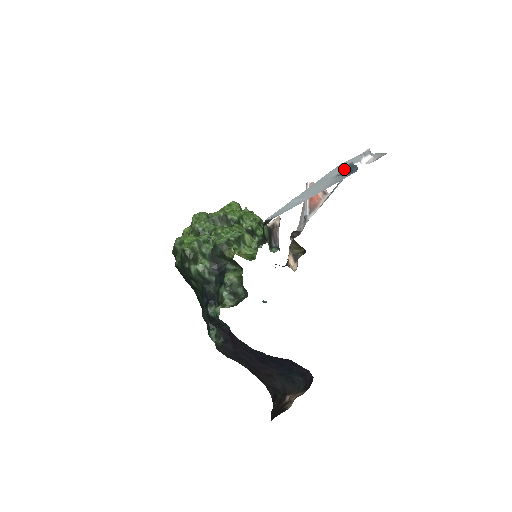
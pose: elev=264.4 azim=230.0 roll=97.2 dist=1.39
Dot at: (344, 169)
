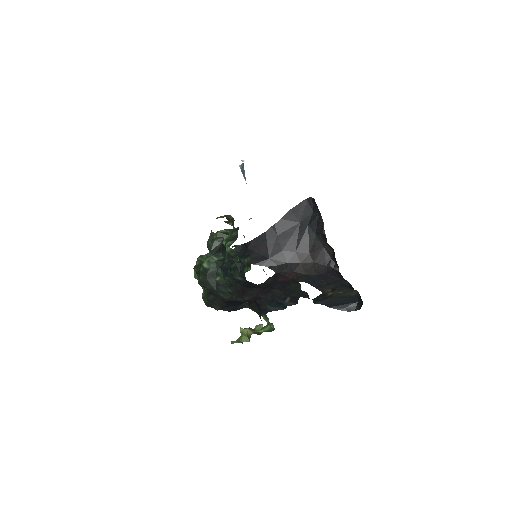
Dot at: (243, 174)
